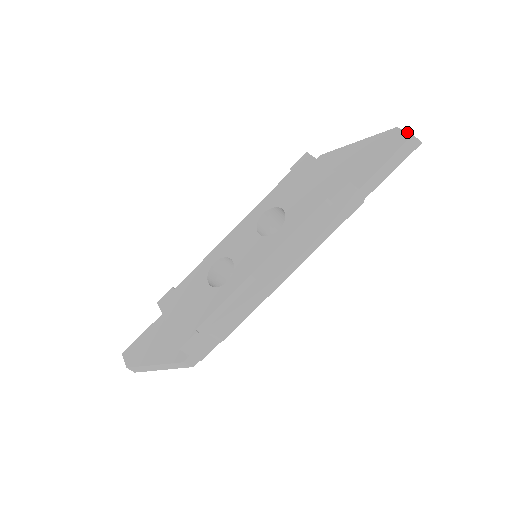
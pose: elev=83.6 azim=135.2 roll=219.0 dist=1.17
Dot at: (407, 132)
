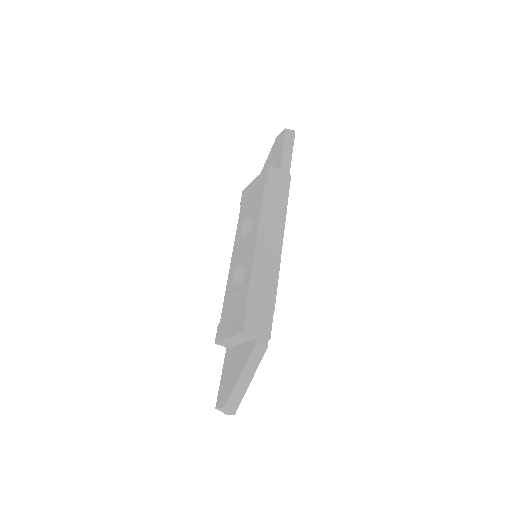
Dot at: (282, 131)
